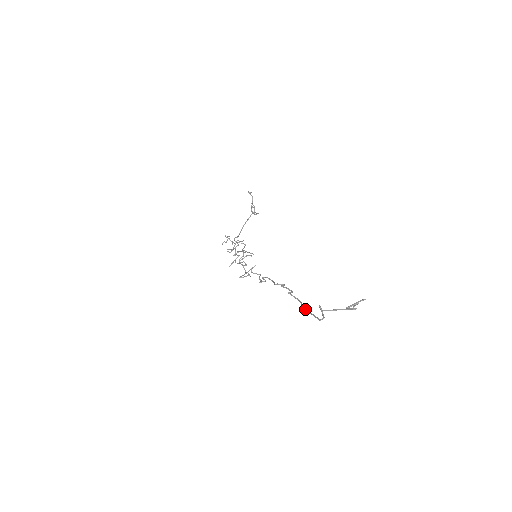
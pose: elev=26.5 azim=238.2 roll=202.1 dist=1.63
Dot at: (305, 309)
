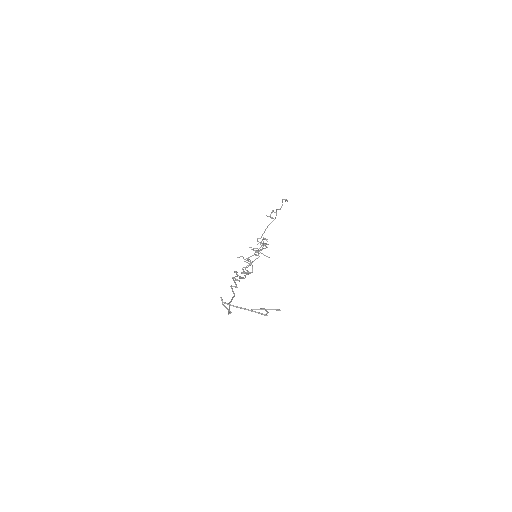
Dot at: (229, 302)
